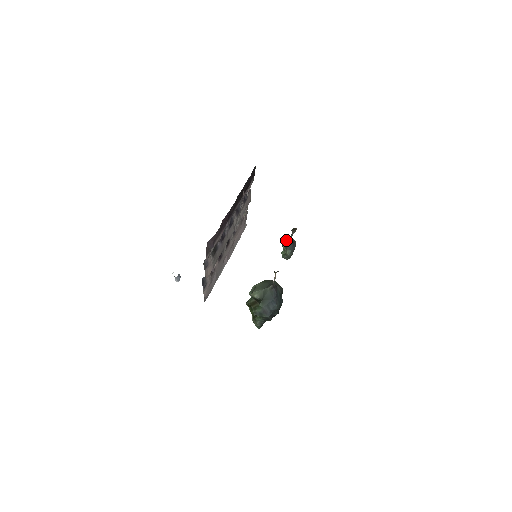
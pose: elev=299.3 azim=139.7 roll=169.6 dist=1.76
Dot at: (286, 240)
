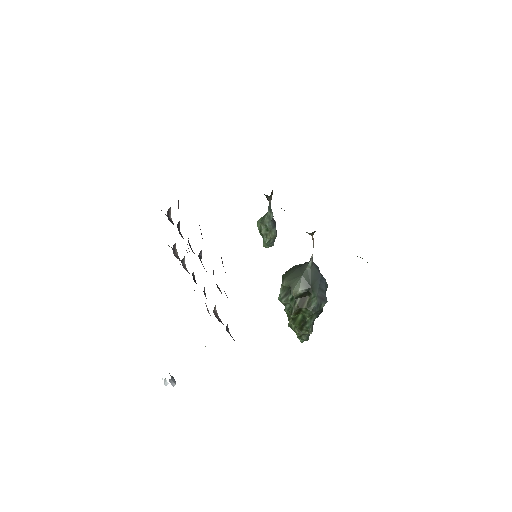
Dot at: (265, 219)
